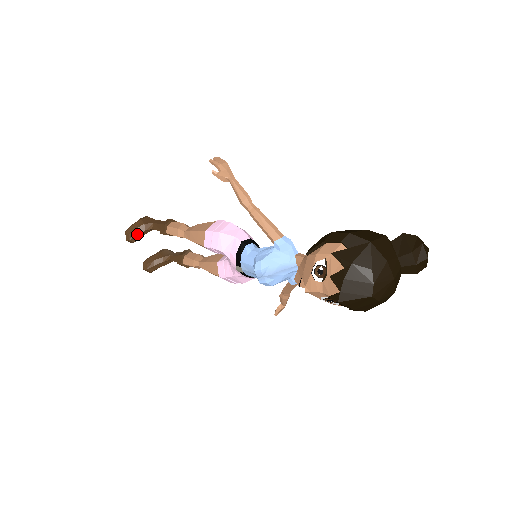
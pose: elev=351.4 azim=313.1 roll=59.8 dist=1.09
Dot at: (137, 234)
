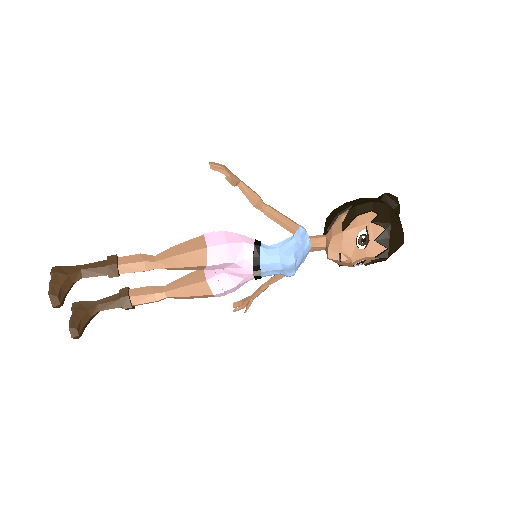
Dot at: (65, 292)
